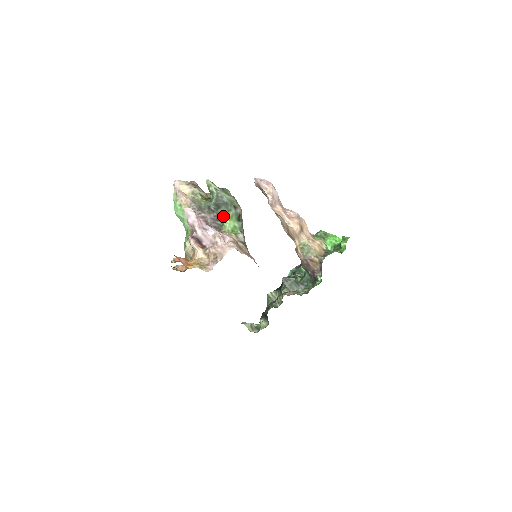
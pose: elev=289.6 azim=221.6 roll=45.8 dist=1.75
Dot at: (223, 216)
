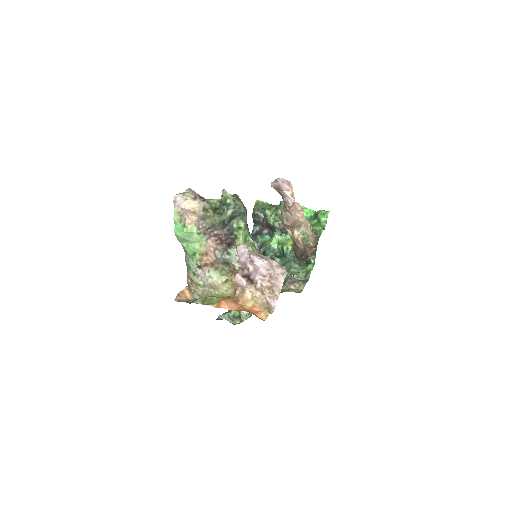
Dot at: (237, 228)
